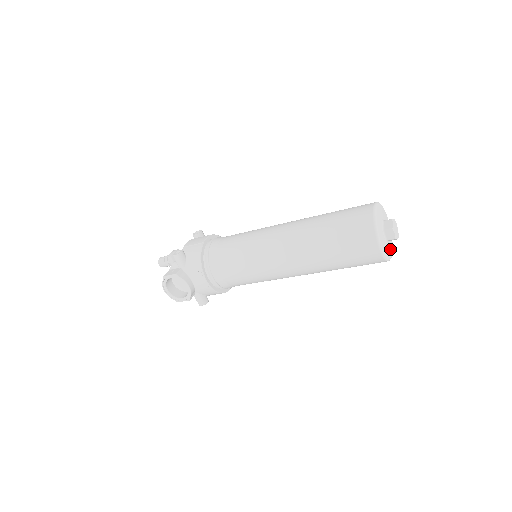
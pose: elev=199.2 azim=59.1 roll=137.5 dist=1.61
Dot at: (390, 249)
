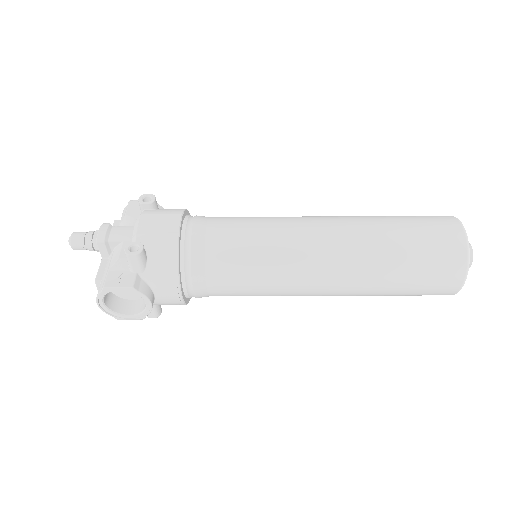
Dot at: occluded
